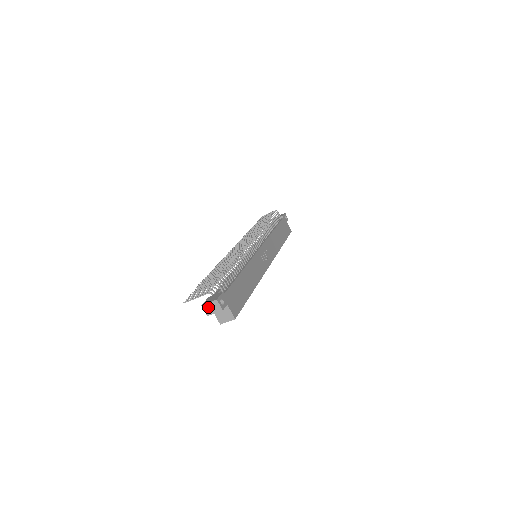
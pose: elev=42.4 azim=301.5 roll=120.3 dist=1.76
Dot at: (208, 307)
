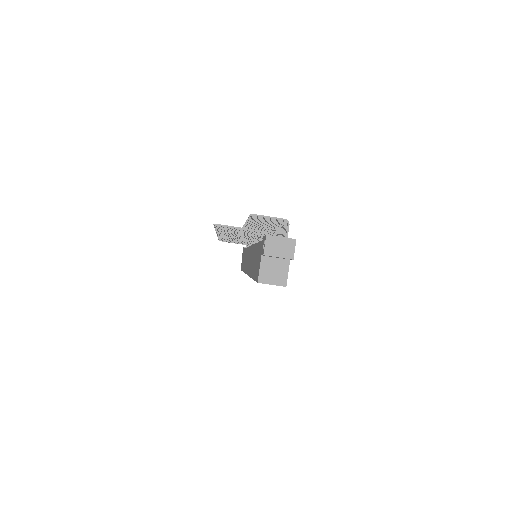
Dot at: (275, 242)
